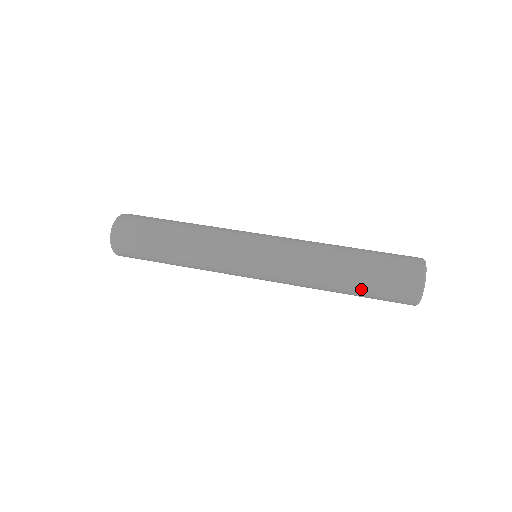
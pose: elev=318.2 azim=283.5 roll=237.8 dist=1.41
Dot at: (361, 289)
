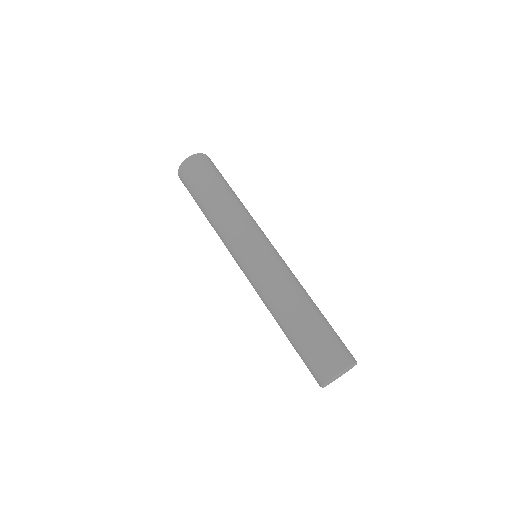
Dot at: (292, 344)
